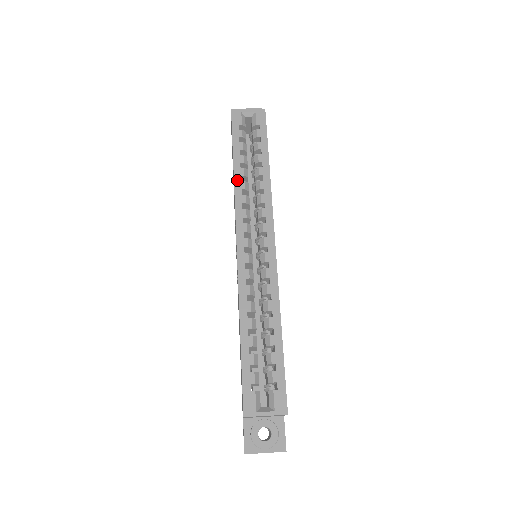
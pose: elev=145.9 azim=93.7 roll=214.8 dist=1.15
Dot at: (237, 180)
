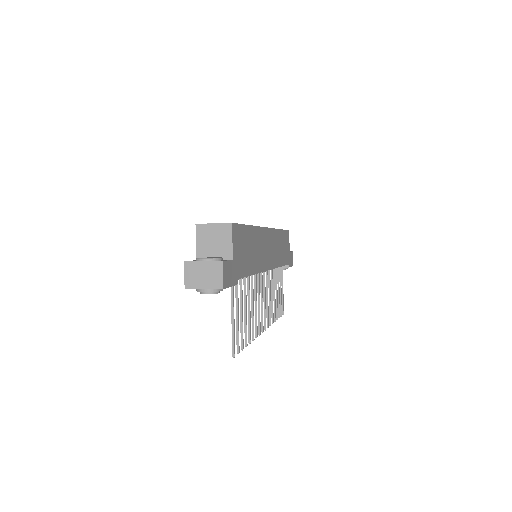
Dot at: occluded
